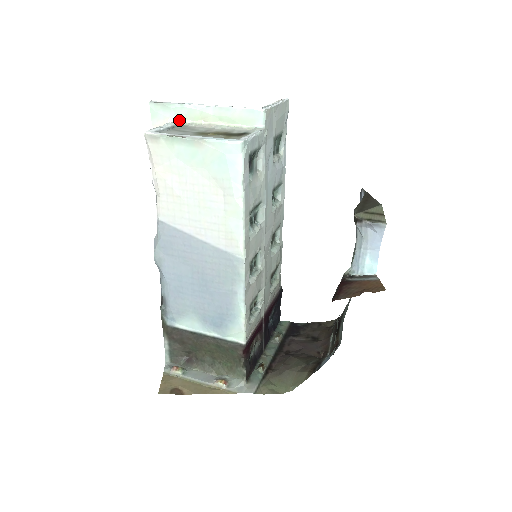
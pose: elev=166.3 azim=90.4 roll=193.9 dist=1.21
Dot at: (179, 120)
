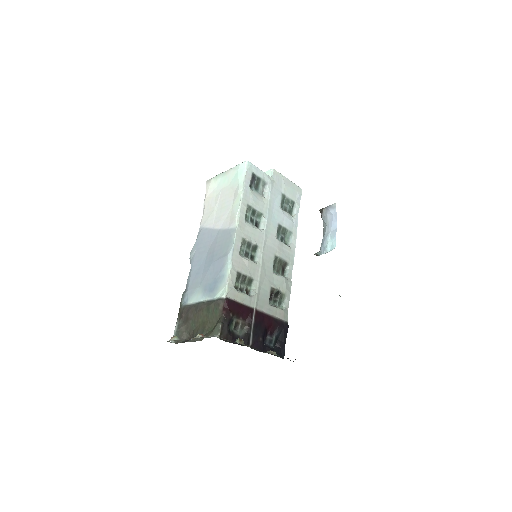
Dot at: occluded
